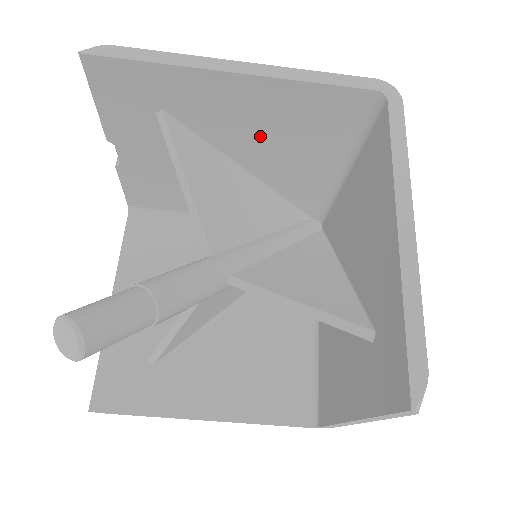
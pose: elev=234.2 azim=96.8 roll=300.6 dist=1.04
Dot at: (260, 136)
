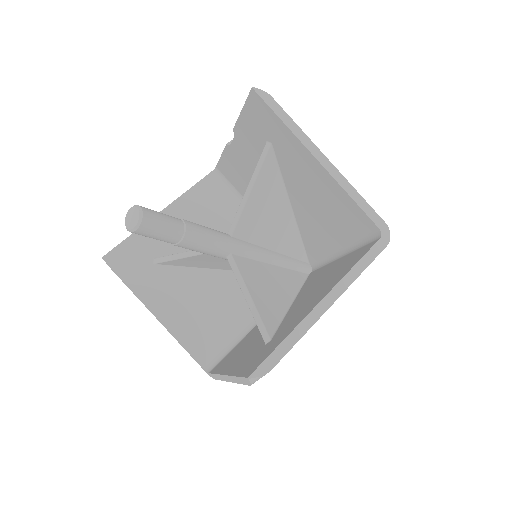
Dot at: (310, 198)
